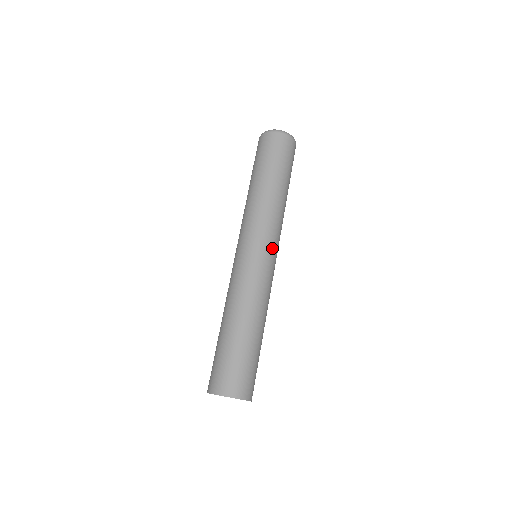
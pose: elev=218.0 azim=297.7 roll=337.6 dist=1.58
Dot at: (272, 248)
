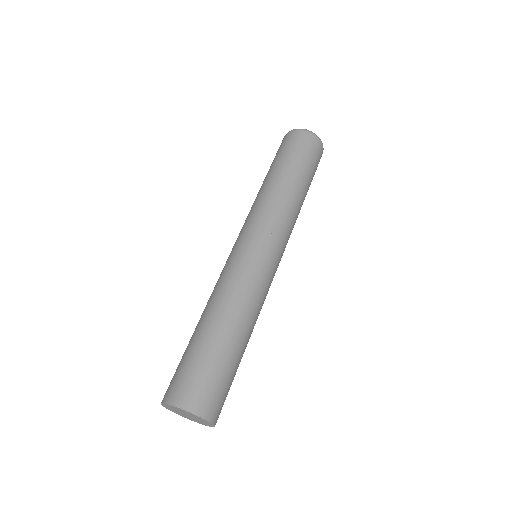
Dot at: (271, 243)
